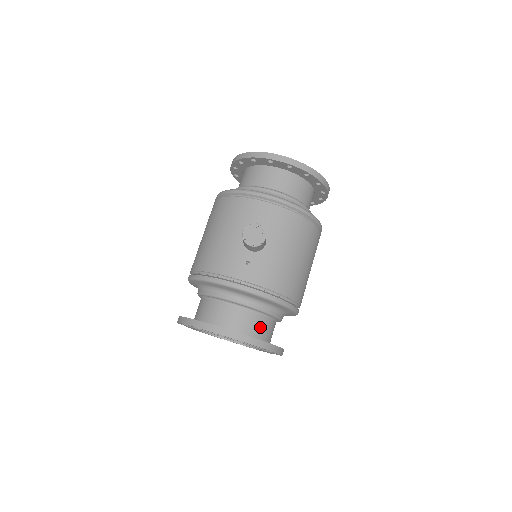
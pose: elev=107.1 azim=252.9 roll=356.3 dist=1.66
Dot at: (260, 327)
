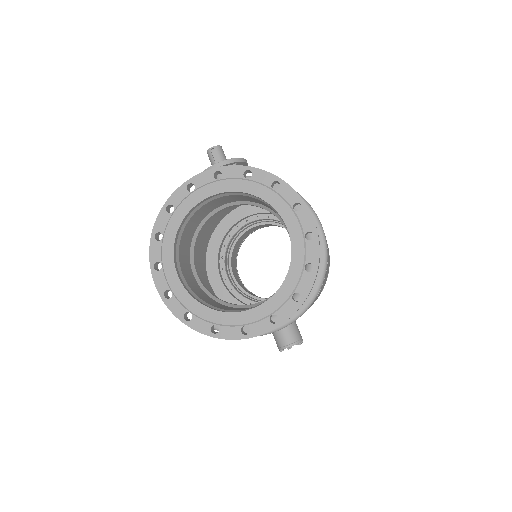
Dot at: occluded
